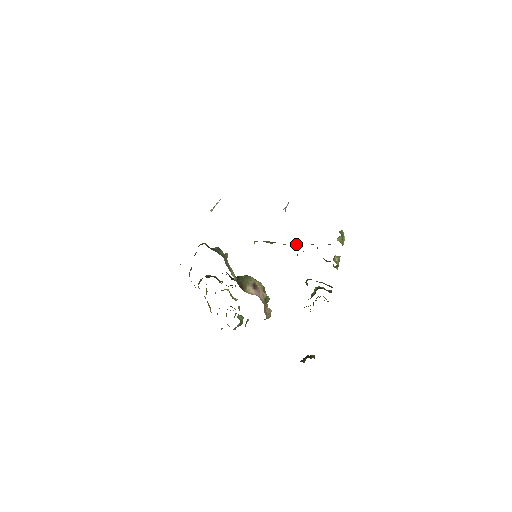
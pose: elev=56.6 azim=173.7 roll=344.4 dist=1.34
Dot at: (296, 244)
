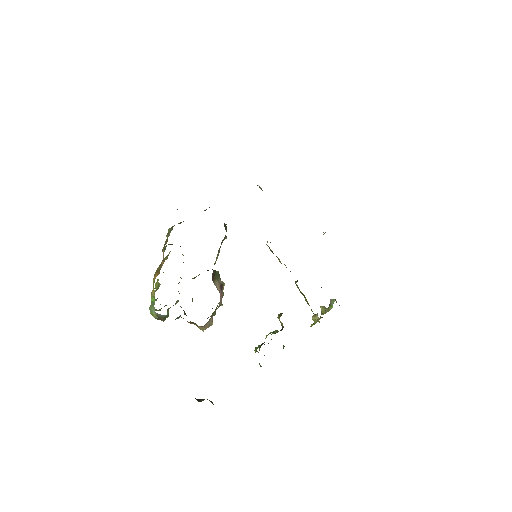
Dot at: occluded
